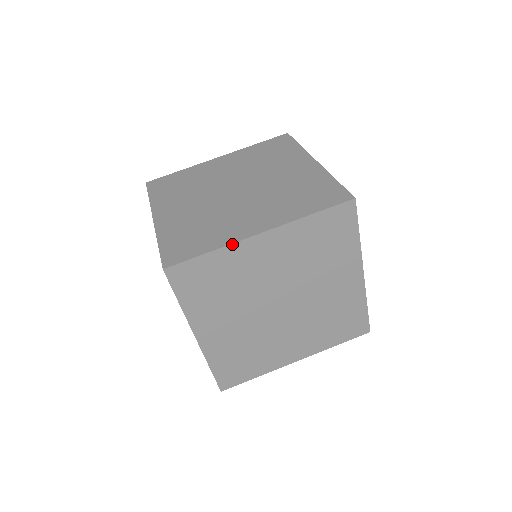
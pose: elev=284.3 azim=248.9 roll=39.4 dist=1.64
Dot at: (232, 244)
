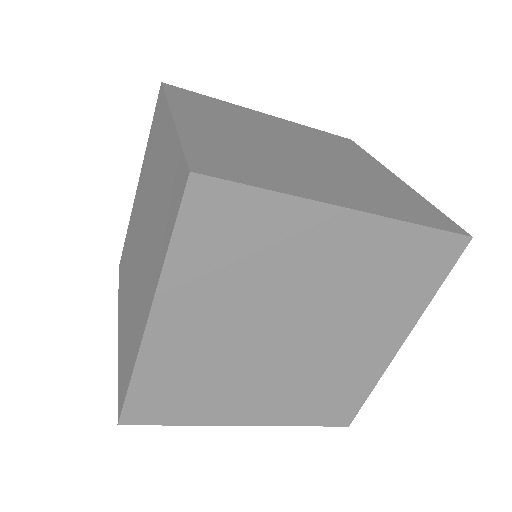
Dot at: (384, 371)
